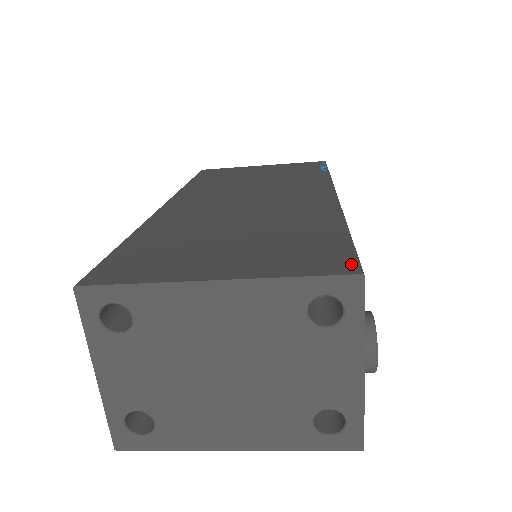
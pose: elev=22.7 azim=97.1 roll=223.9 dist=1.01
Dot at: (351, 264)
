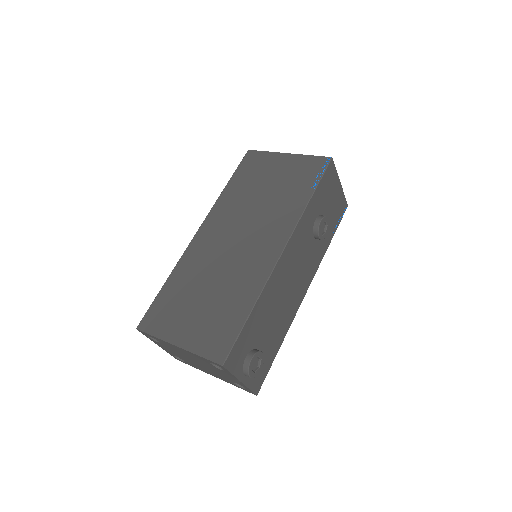
Dot at: (224, 355)
